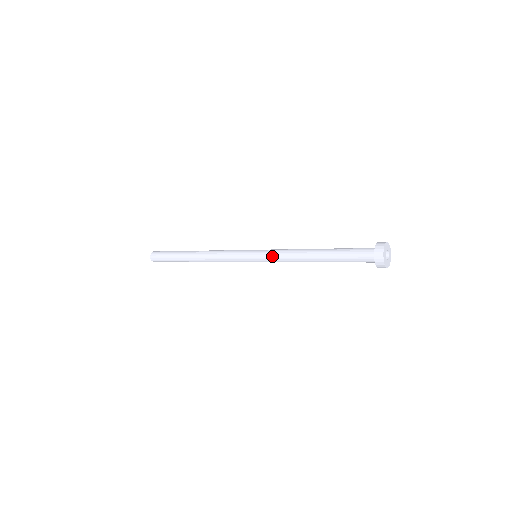
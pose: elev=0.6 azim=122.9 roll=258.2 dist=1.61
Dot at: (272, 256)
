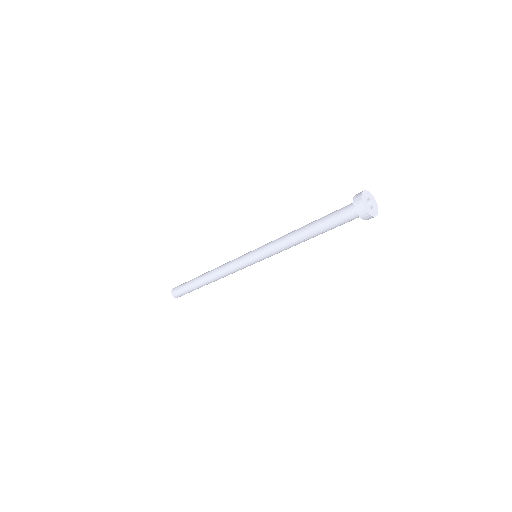
Dot at: (270, 253)
